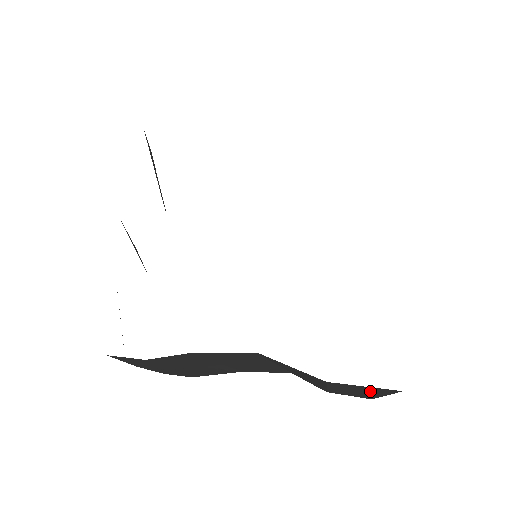
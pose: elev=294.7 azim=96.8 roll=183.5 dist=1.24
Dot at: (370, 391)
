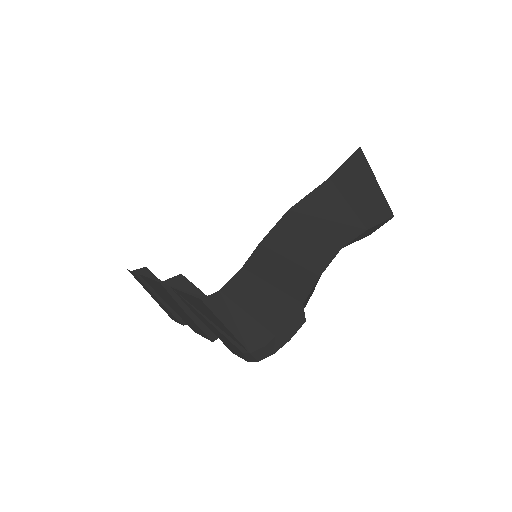
Dot at: (362, 178)
